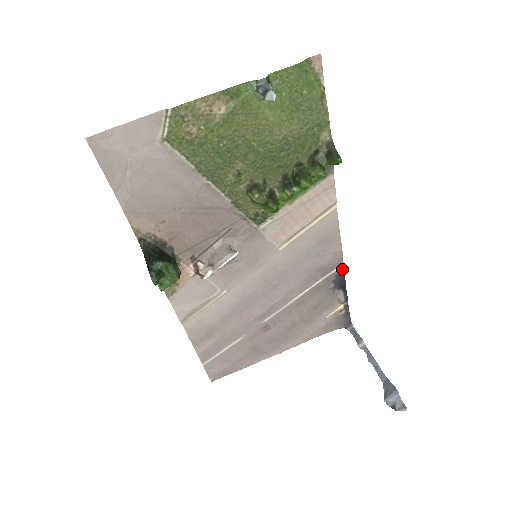
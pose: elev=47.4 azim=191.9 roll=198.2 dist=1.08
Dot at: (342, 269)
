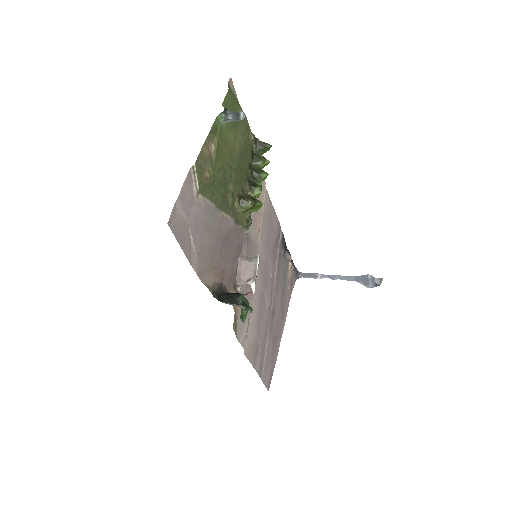
Dot at: (282, 234)
